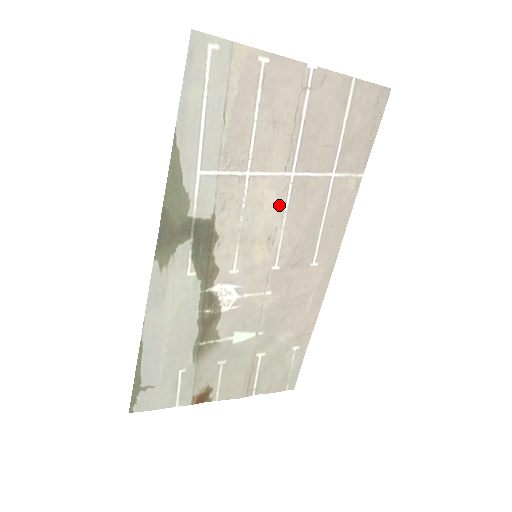
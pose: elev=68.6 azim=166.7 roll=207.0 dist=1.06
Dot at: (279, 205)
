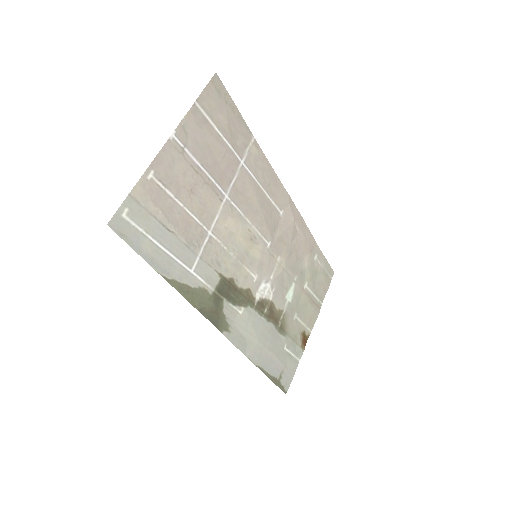
Dot at: (238, 219)
